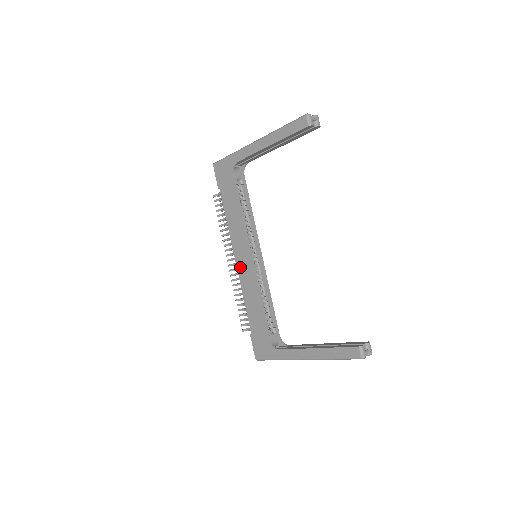
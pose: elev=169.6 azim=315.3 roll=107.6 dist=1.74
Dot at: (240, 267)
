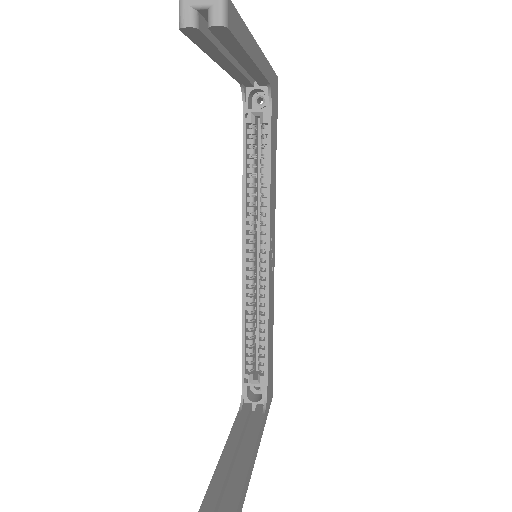
Dot at: occluded
